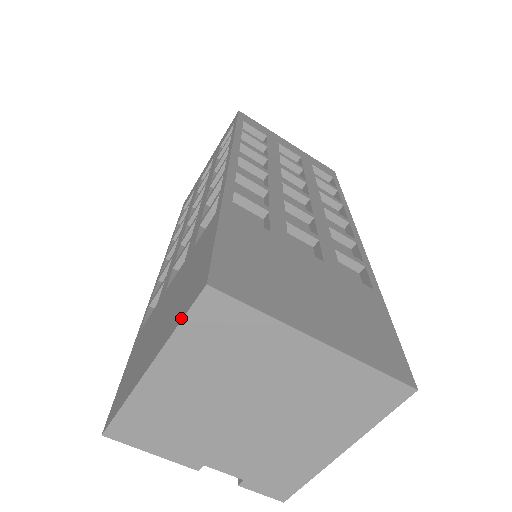
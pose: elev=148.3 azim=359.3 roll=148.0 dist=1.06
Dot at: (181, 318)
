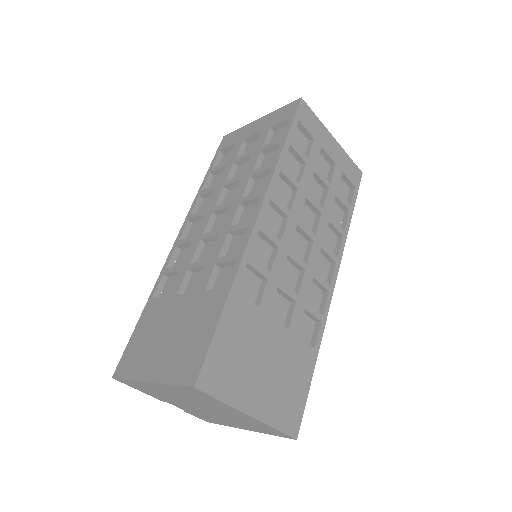
Dot at: (175, 382)
